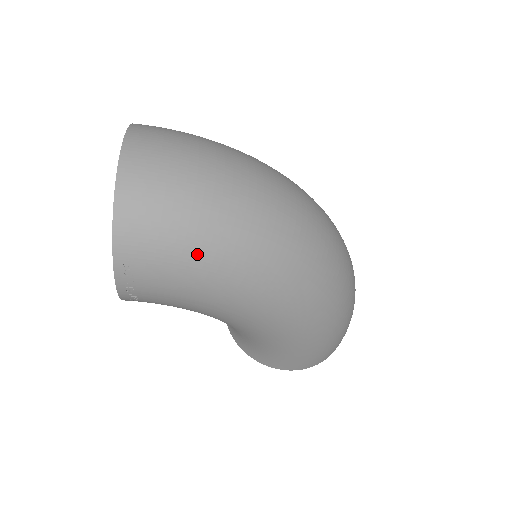
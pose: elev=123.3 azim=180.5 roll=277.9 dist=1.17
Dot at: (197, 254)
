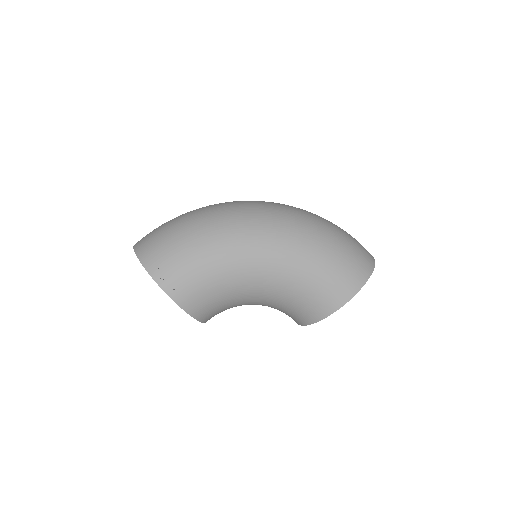
Dot at: (183, 241)
